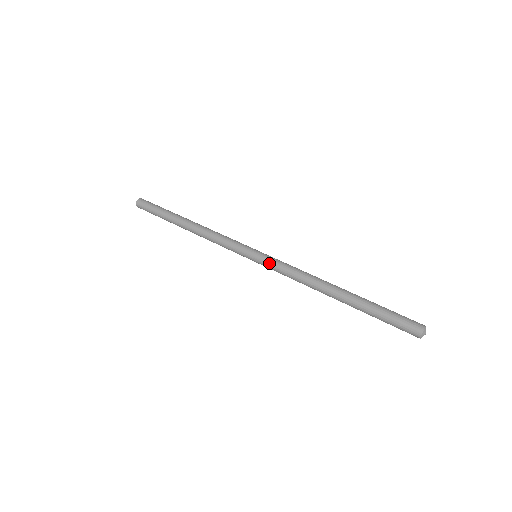
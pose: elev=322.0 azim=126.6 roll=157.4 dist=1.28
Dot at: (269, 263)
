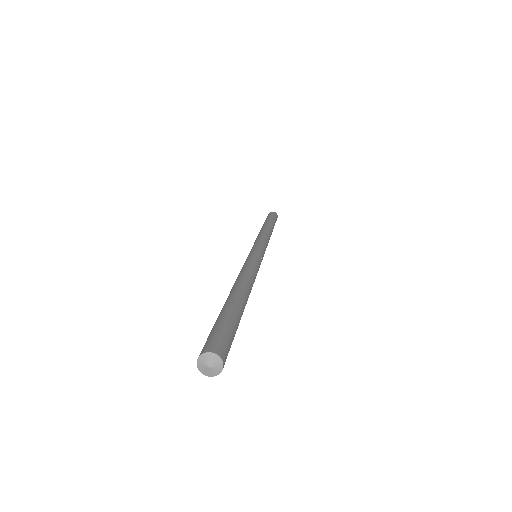
Dot at: occluded
